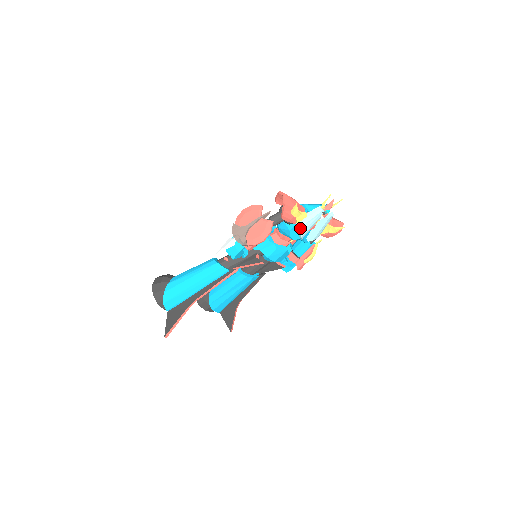
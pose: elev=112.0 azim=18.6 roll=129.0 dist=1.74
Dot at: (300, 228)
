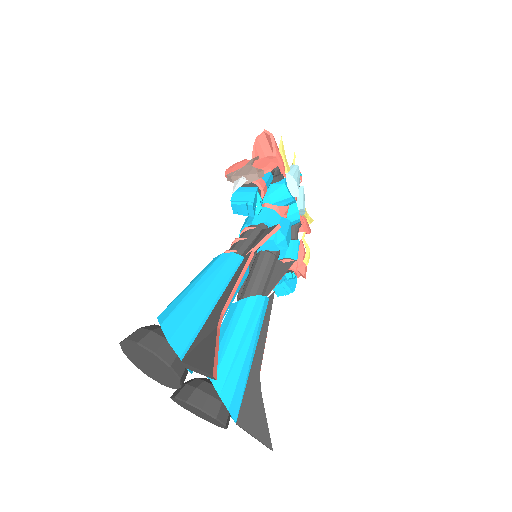
Dot at: (293, 177)
